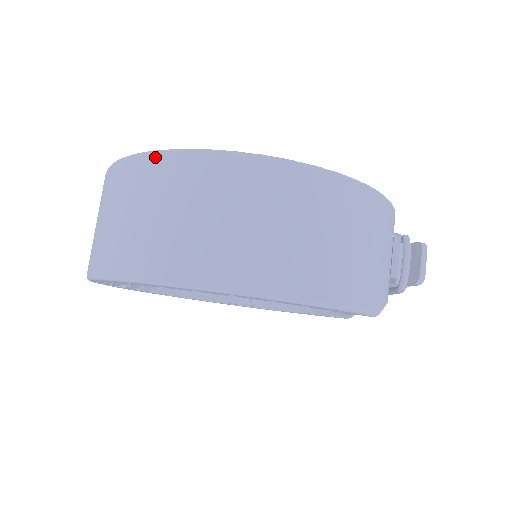
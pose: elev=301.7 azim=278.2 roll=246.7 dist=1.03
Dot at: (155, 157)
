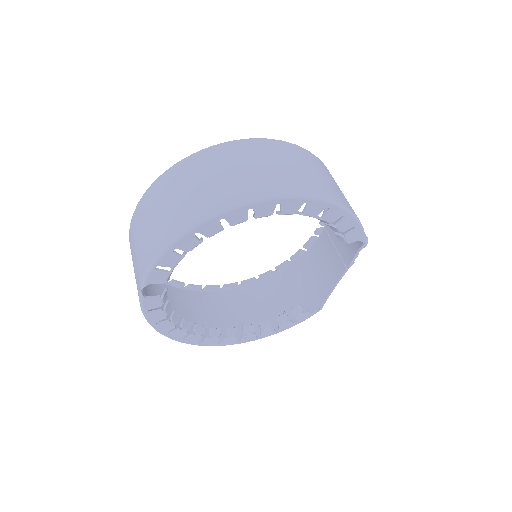
Dot at: (215, 147)
